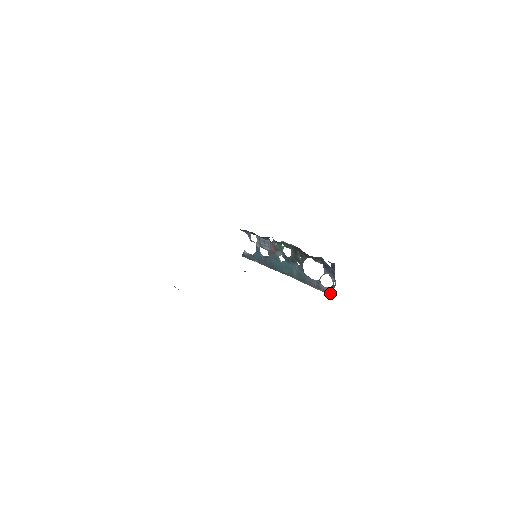
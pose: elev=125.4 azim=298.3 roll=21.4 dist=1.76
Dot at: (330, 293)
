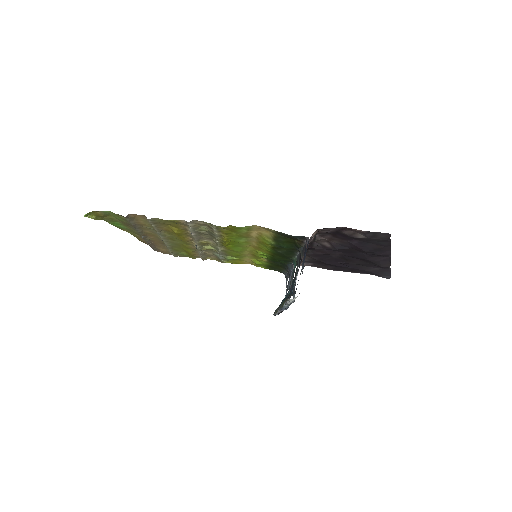
Dot at: occluded
